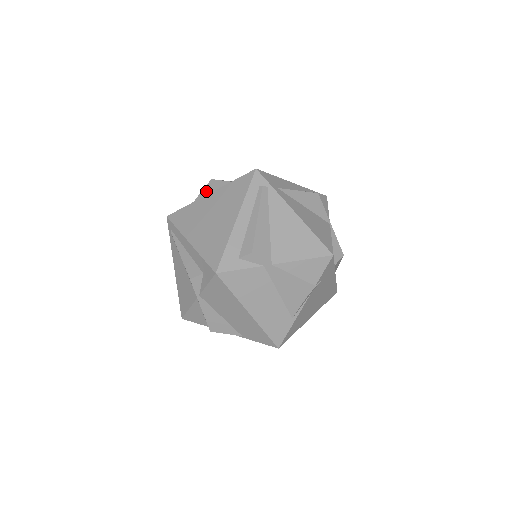
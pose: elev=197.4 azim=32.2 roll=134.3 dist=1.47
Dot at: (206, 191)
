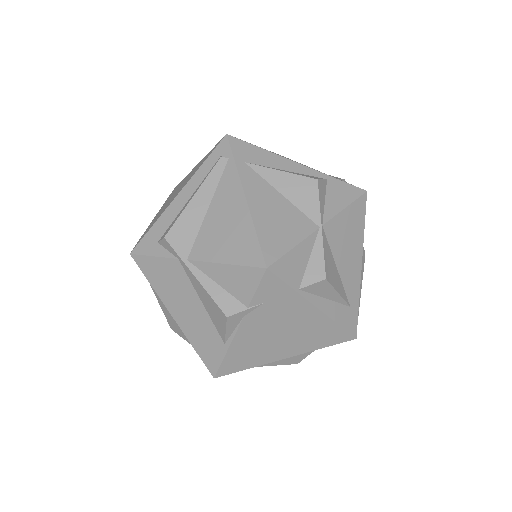
Dot at: occluded
